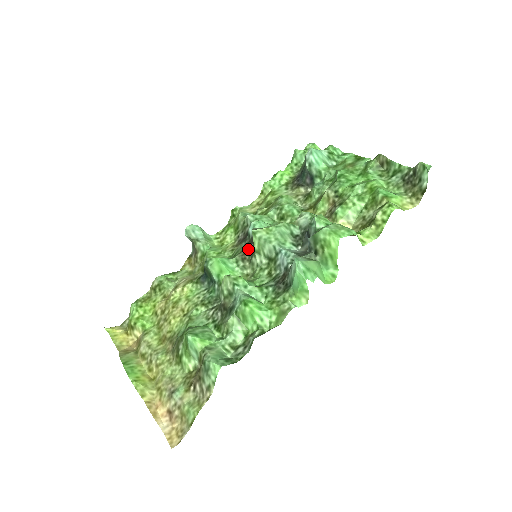
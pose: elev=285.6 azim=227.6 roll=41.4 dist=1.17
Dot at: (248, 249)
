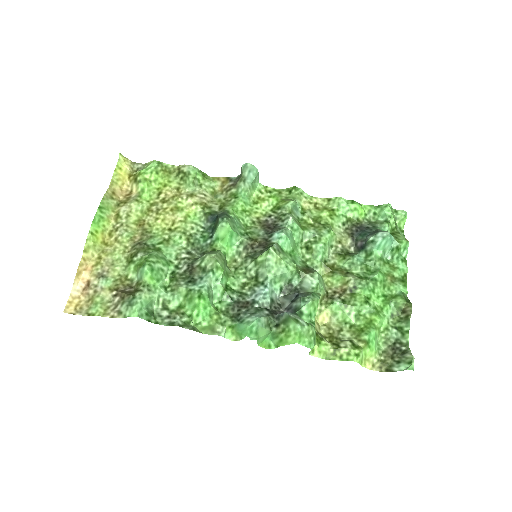
Dot at: (257, 246)
